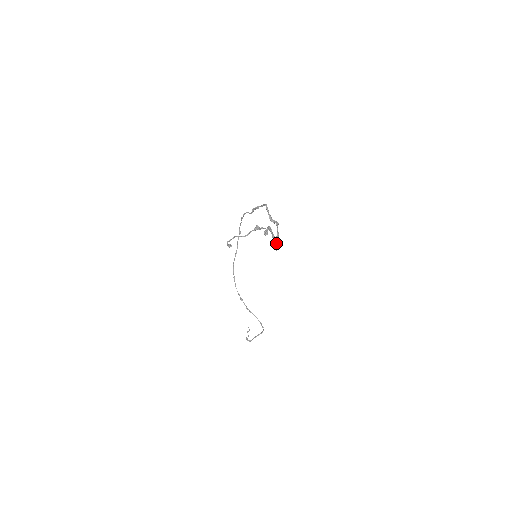
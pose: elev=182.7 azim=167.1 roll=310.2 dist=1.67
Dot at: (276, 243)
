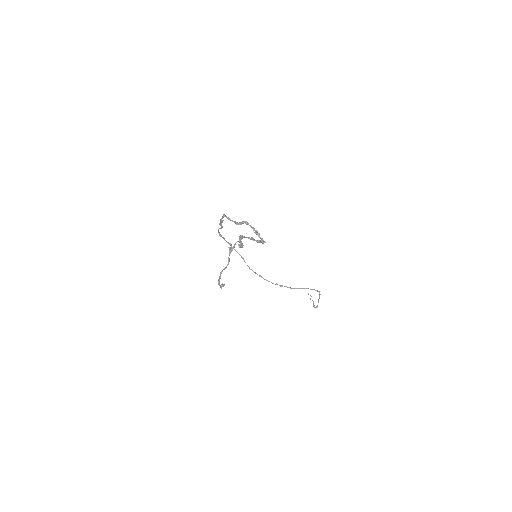
Dot at: (259, 237)
